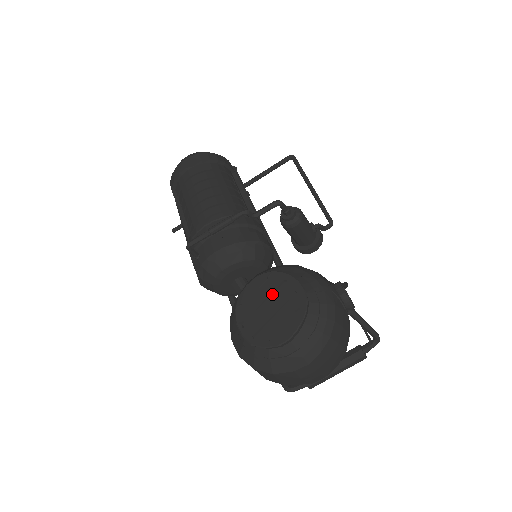
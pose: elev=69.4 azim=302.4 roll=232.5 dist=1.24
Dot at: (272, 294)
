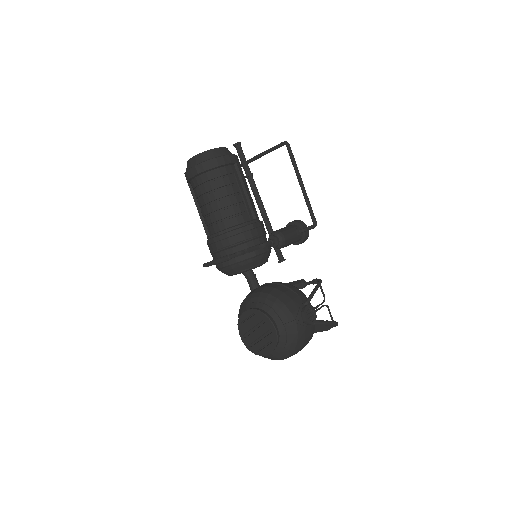
Dot at: (258, 324)
